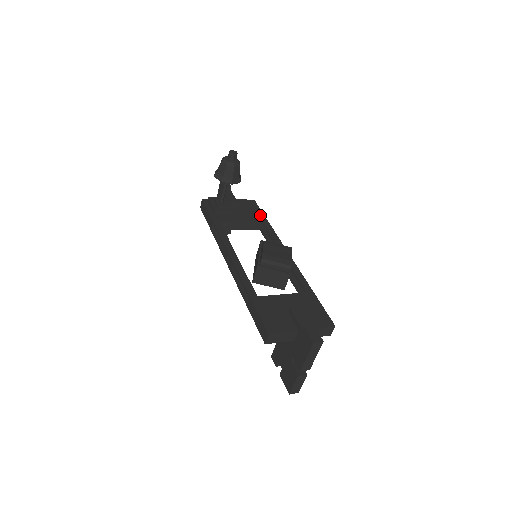
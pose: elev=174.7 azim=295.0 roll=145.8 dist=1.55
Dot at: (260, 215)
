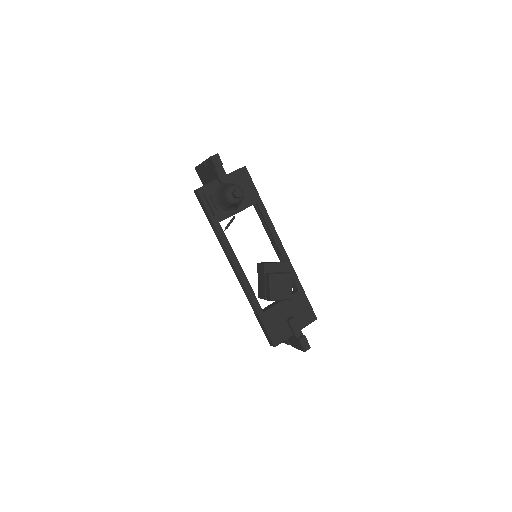
Dot at: (254, 194)
